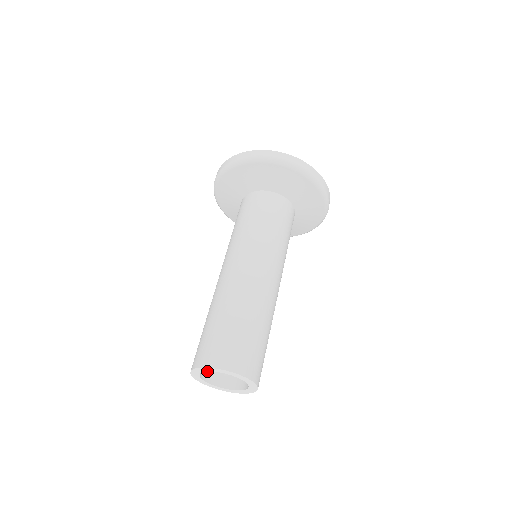
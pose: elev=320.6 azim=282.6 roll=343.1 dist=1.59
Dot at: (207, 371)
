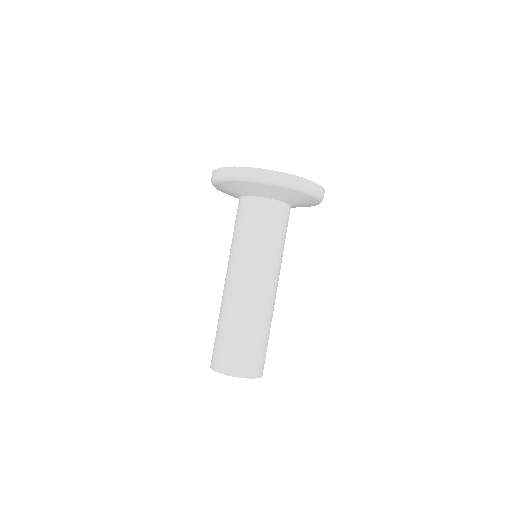
Dot at: occluded
